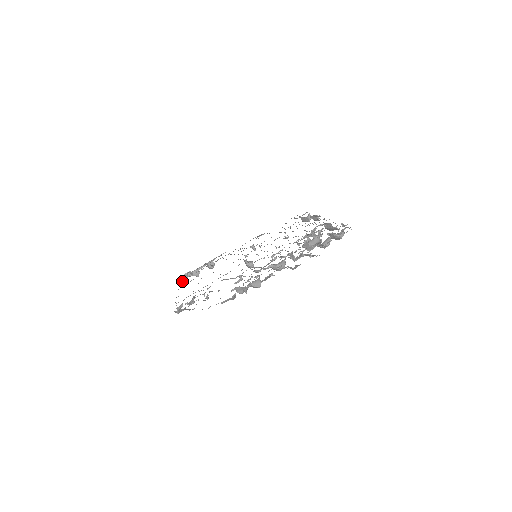
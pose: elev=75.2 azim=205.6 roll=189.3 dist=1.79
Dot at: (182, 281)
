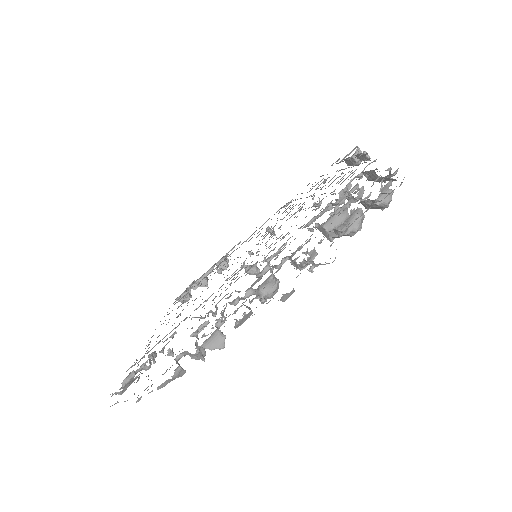
Dot at: (183, 299)
